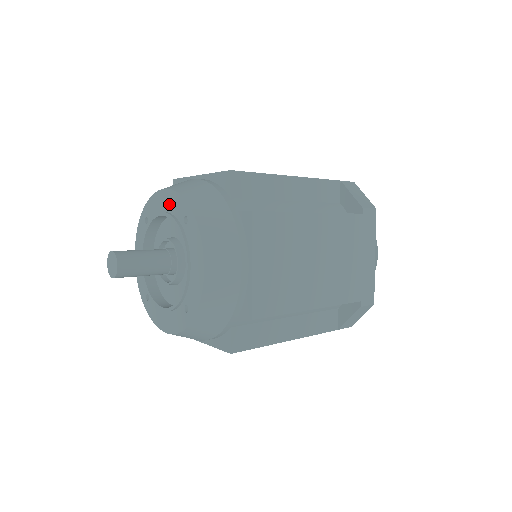
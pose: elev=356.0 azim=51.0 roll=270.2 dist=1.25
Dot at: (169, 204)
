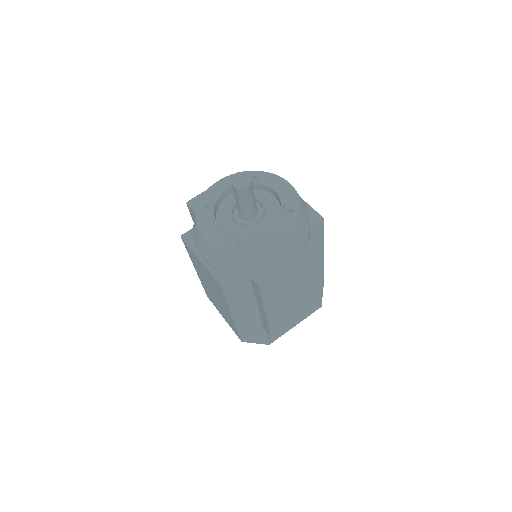
Dot at: (285, 192)
